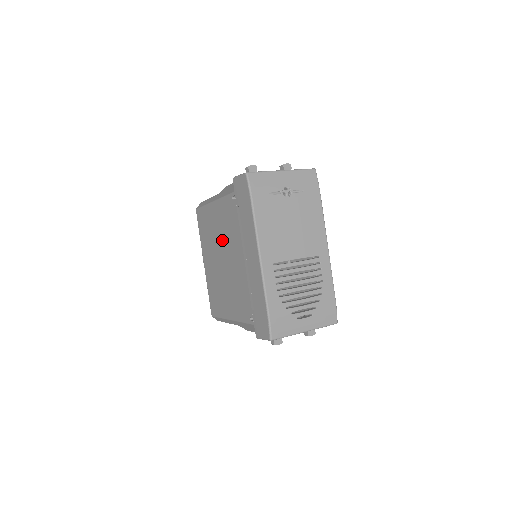
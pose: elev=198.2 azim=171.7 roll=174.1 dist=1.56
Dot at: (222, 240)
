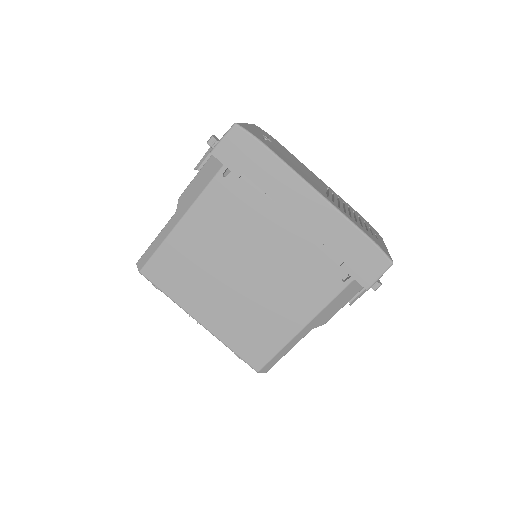
Dot at: (229, 248)
